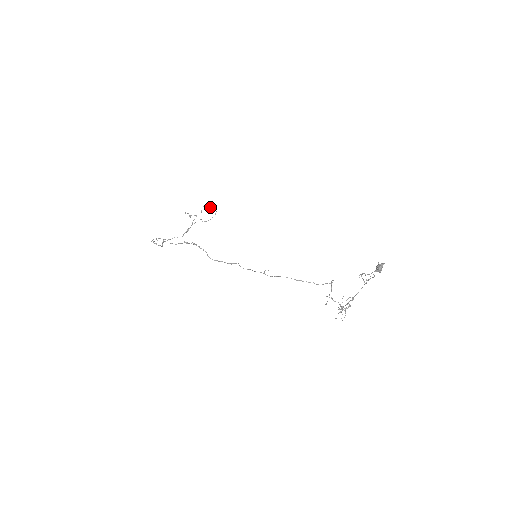
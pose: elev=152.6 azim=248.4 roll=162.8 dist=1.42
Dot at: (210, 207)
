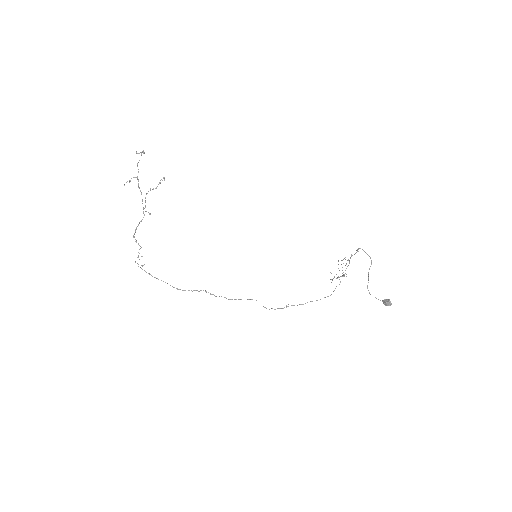
Dot at: (141, 152)
